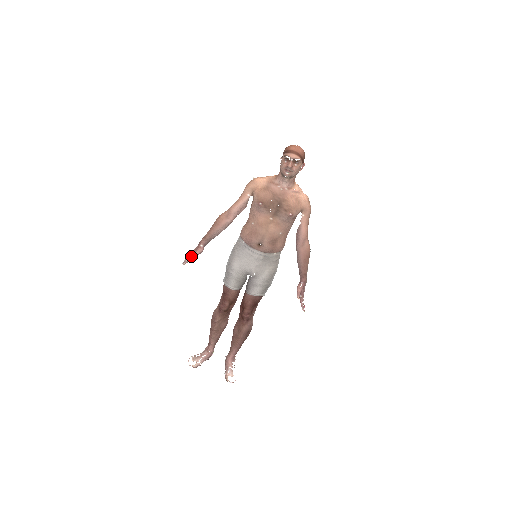
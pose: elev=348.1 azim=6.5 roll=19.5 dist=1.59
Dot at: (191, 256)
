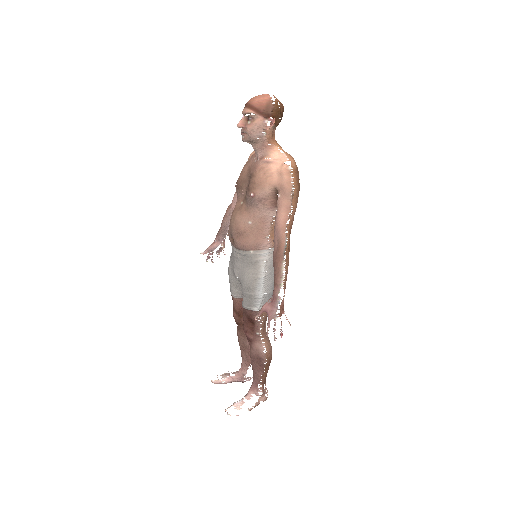
Dot at: (209, 252)
